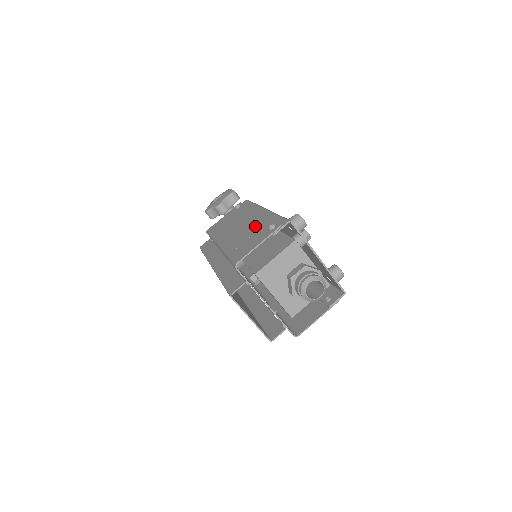
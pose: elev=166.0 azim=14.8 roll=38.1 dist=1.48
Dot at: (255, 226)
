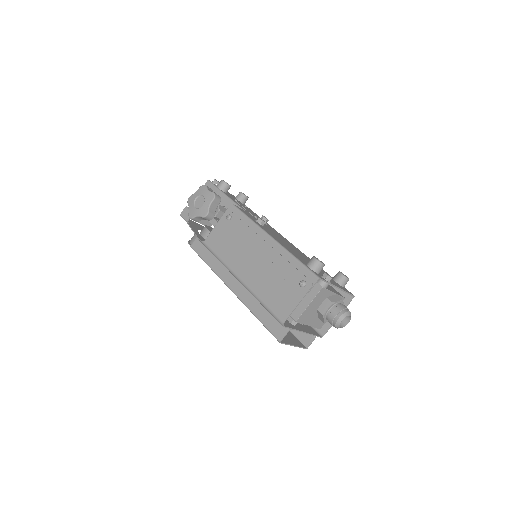
Dot at: (277, 270)
